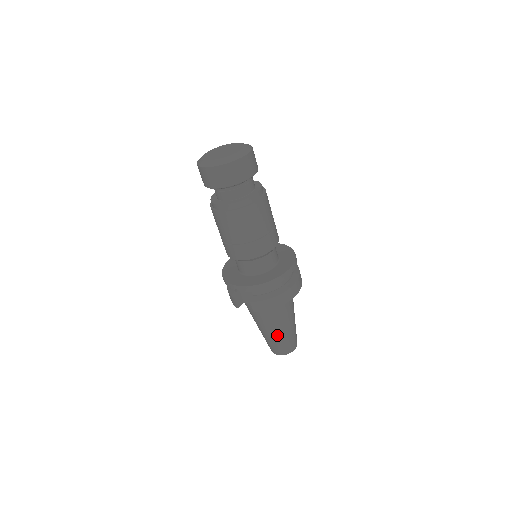
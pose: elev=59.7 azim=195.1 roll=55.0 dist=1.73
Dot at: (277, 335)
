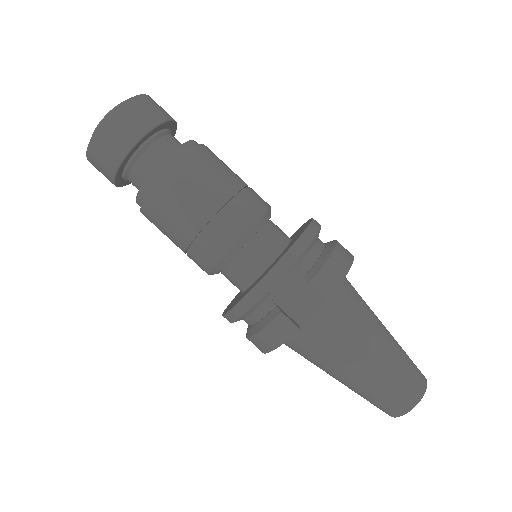
Dot at: (386, 352)
